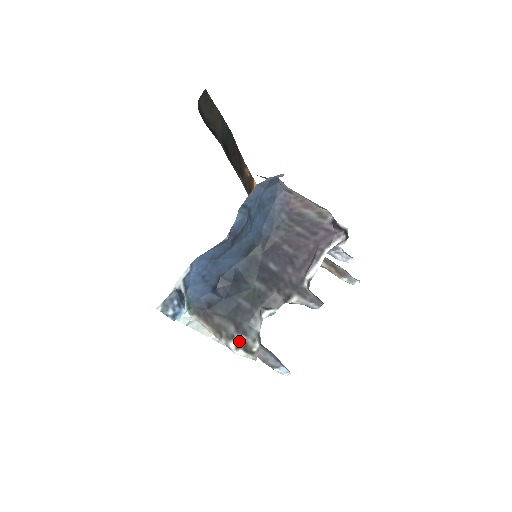
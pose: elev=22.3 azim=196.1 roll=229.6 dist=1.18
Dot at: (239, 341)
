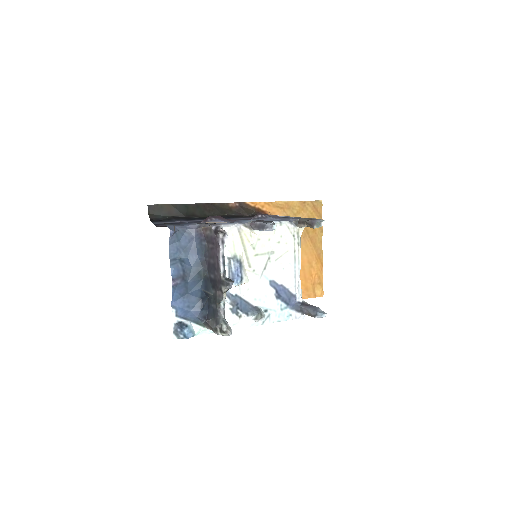
Dot at: (219, 329)
